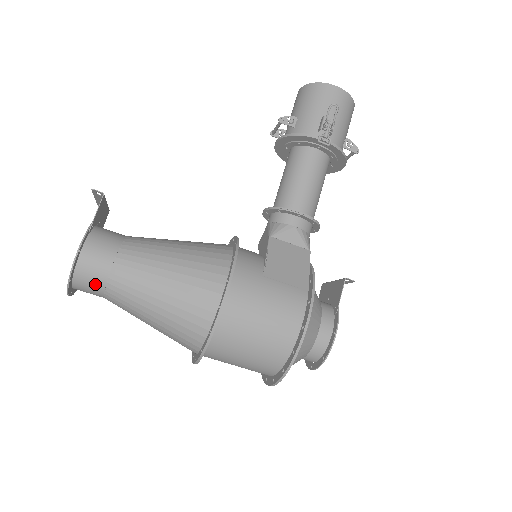
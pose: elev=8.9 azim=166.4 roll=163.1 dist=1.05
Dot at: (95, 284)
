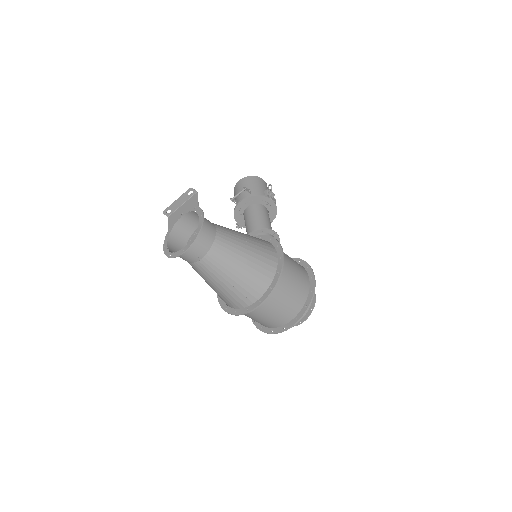
Dot at: (207, 242)
